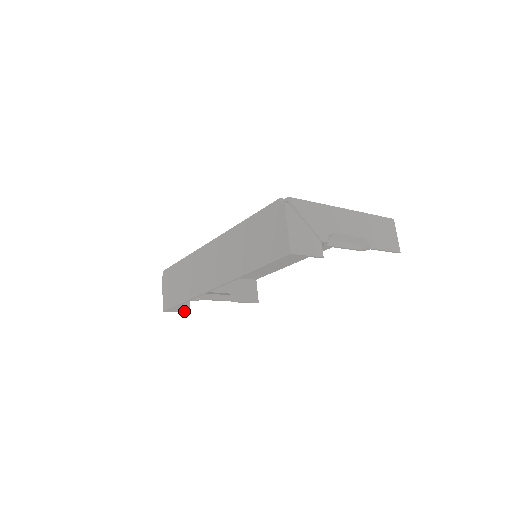
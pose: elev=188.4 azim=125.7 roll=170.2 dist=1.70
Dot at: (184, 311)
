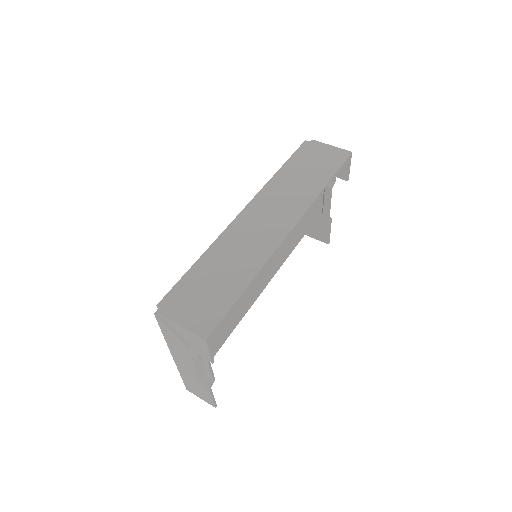
Dot at: (212, 355)
